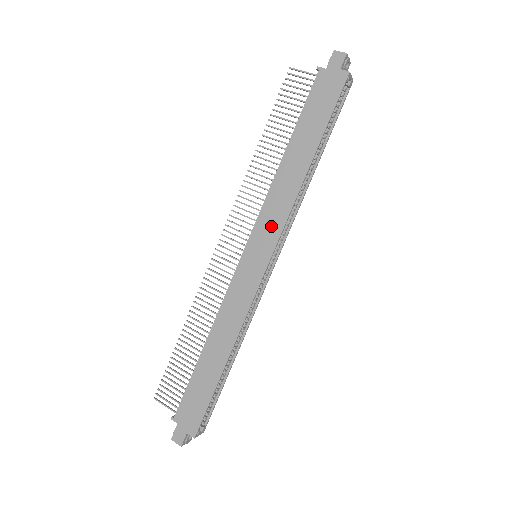
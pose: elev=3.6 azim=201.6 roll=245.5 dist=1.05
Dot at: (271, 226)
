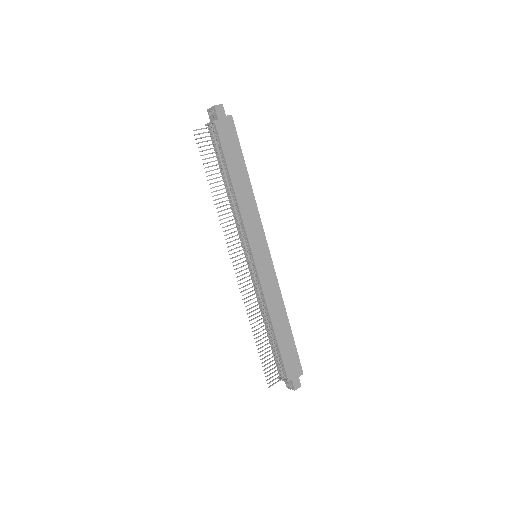
Dot at: (257, 232)
